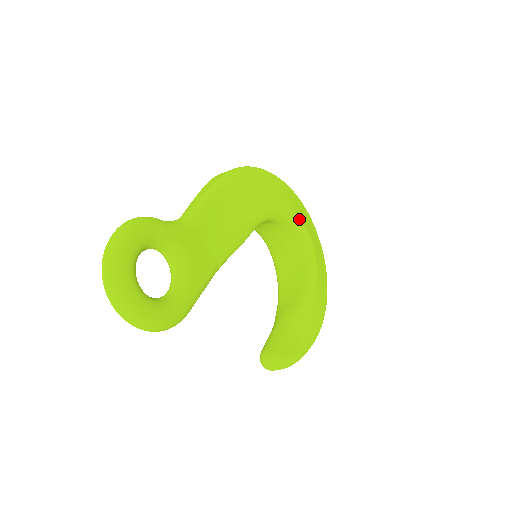
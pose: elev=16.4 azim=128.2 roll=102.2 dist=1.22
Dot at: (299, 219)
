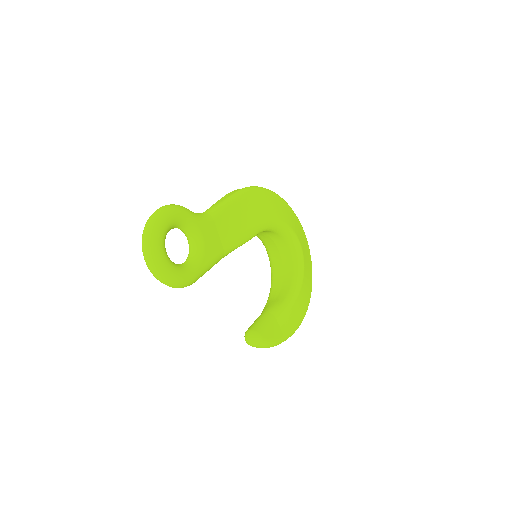
Dot at: (295, 235)
